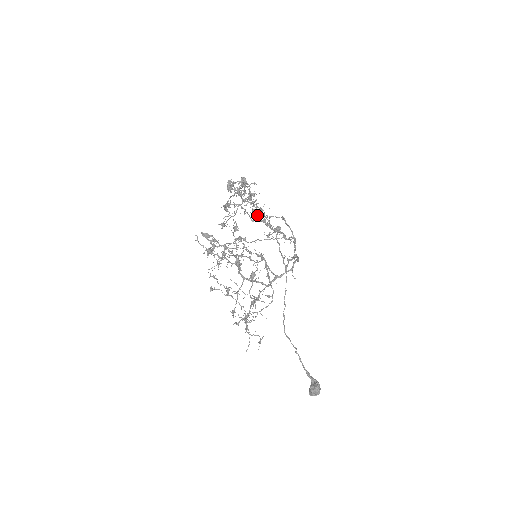
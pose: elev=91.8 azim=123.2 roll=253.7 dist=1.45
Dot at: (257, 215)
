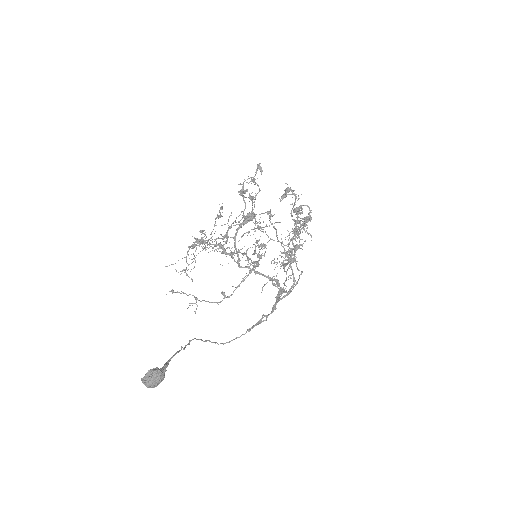
Dot at: (293, 233)
